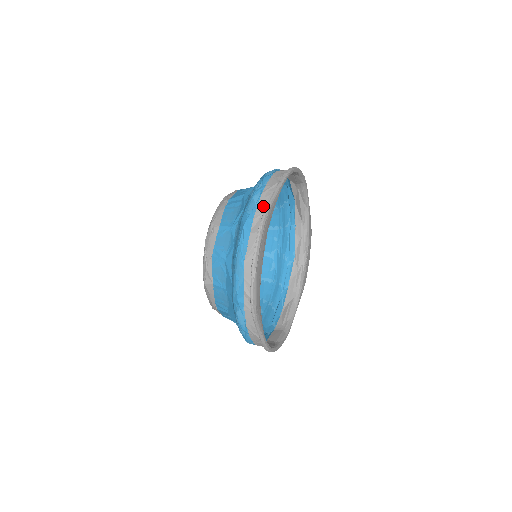
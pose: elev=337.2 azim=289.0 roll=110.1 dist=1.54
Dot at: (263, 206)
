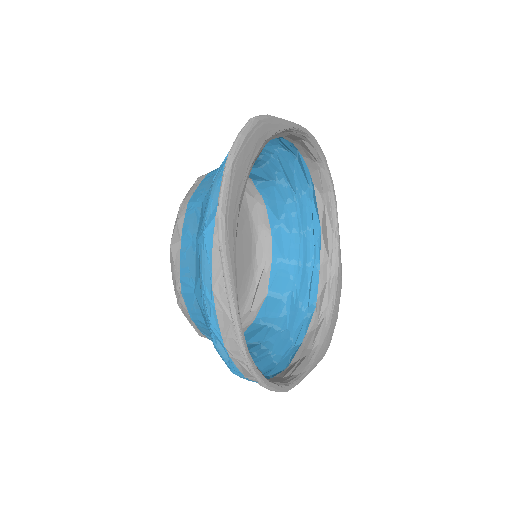
Dot at: occluded
